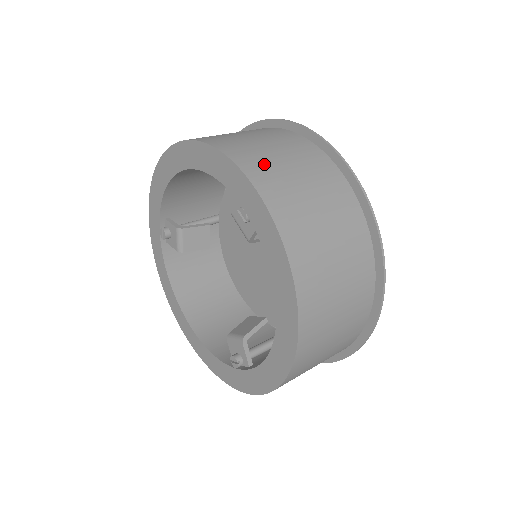
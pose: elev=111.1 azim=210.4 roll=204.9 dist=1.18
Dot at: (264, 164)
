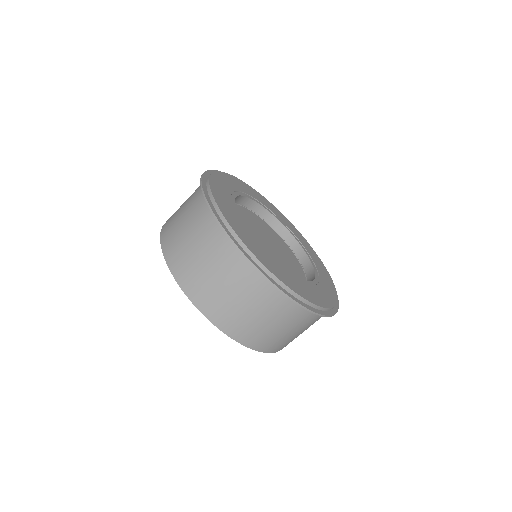
Dot at: (200, 285)
